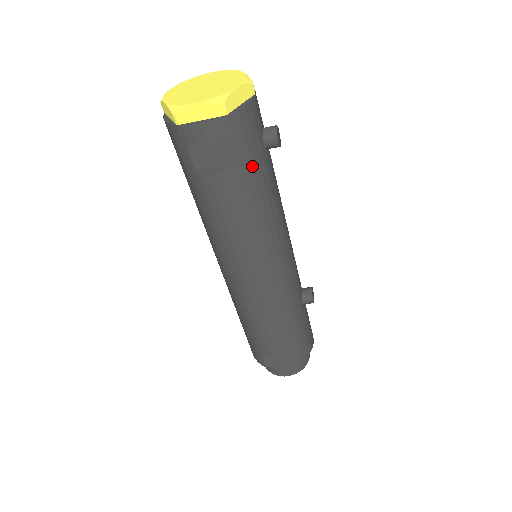
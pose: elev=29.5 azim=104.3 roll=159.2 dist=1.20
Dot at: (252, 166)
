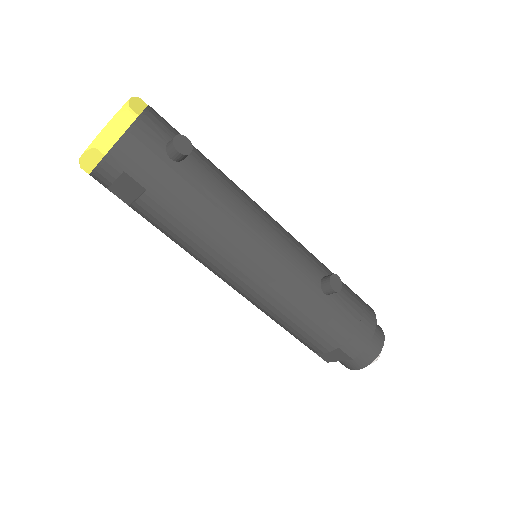
Dot at: (163, 186)
